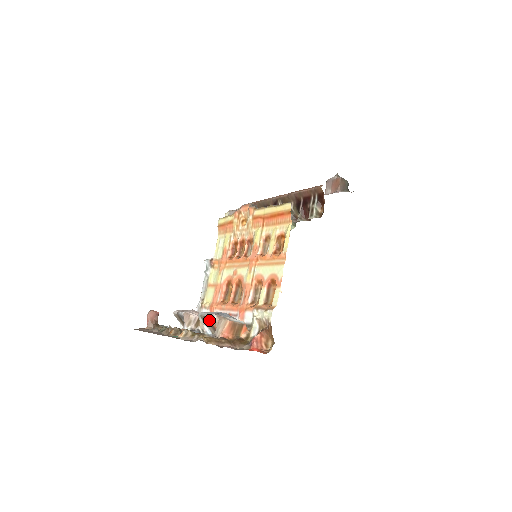
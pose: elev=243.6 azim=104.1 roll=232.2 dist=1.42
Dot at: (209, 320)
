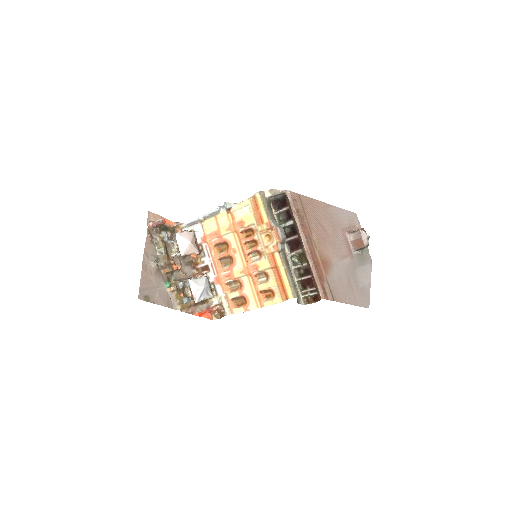
Dot at: (192, 295)
